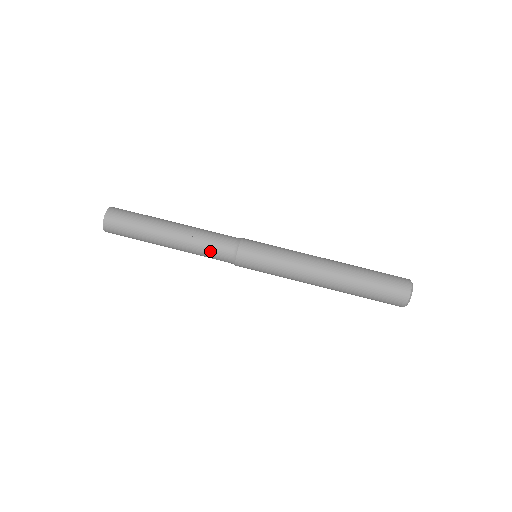
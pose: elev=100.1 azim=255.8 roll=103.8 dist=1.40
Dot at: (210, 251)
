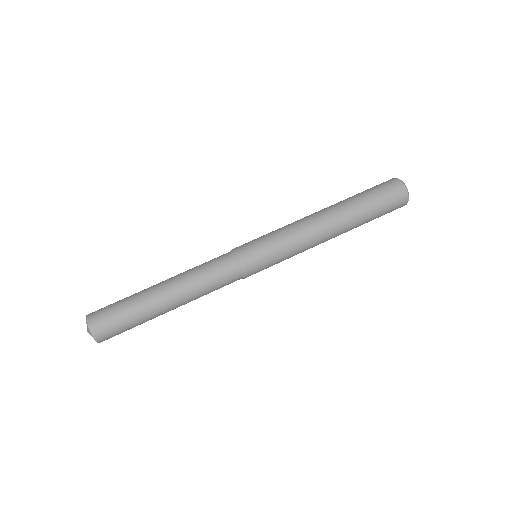
Dot at: (217, 288)
